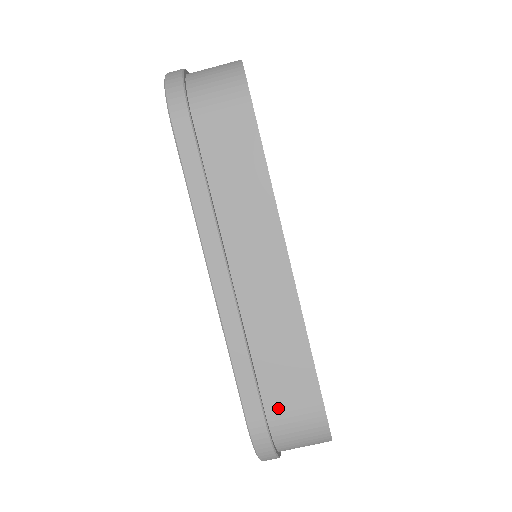
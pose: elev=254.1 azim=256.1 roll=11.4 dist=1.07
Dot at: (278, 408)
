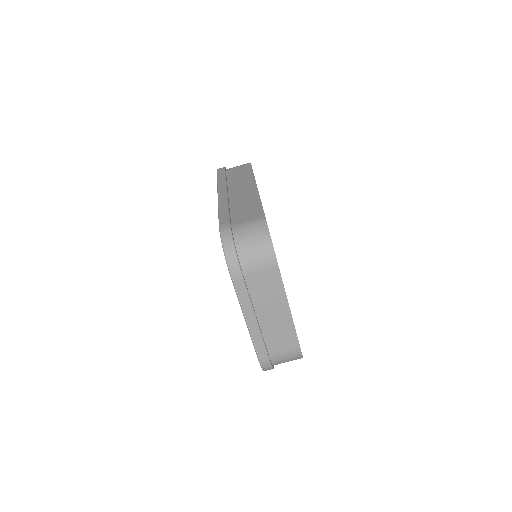
Dot at: (239, 221)
